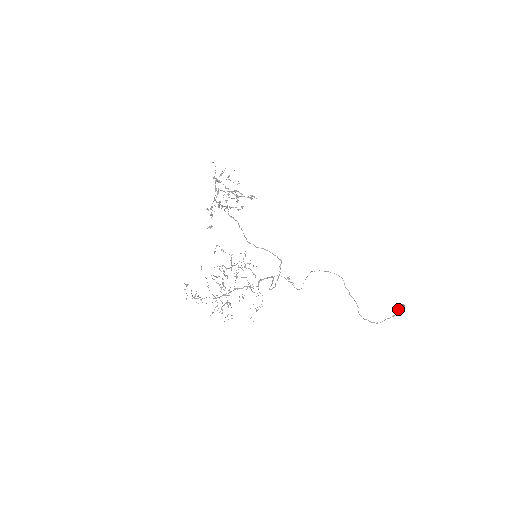
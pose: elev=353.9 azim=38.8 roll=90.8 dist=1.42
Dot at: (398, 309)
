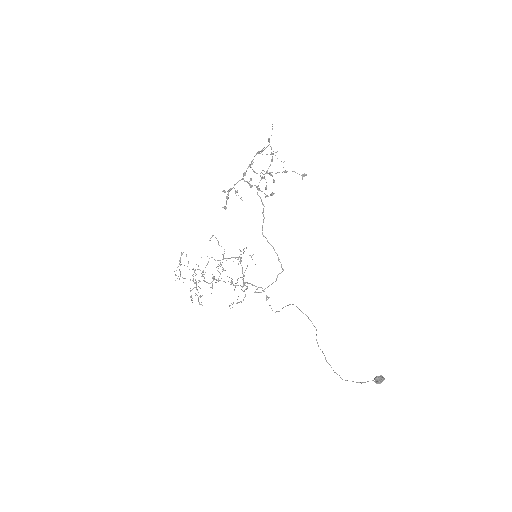
Dot at: (374, 379)
